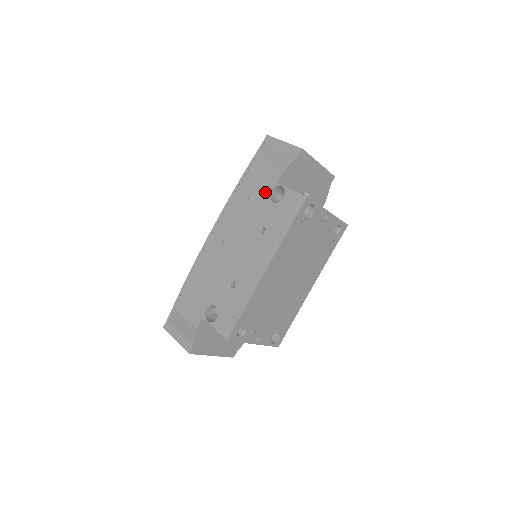
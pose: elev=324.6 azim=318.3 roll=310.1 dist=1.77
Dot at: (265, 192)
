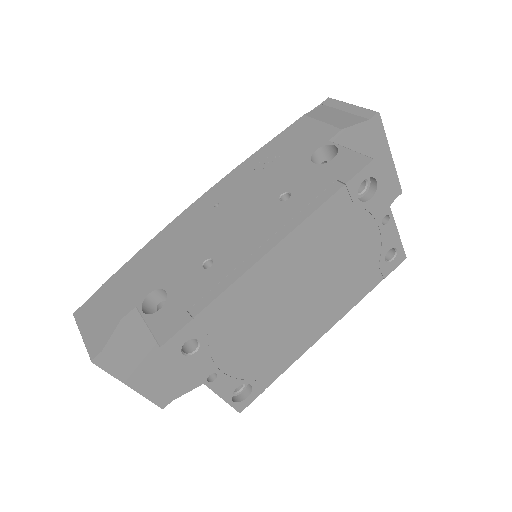
Dot at: (306, 150)
